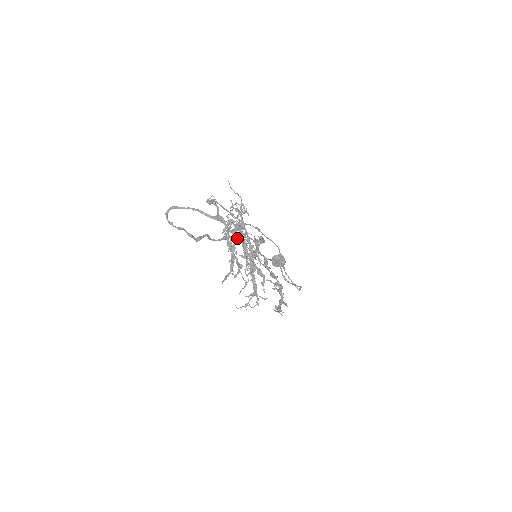
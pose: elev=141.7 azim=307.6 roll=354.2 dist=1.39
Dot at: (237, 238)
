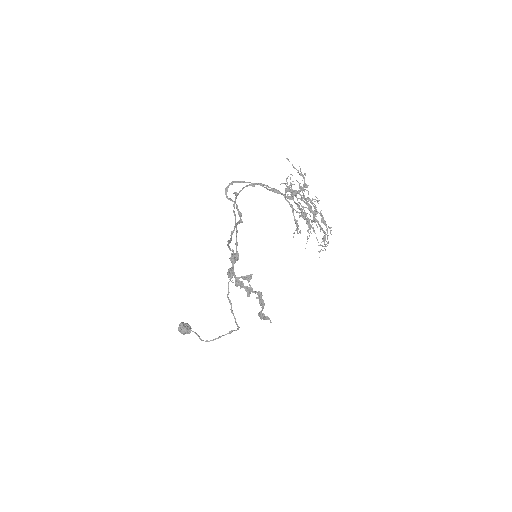
Dot at: (304, 195)
